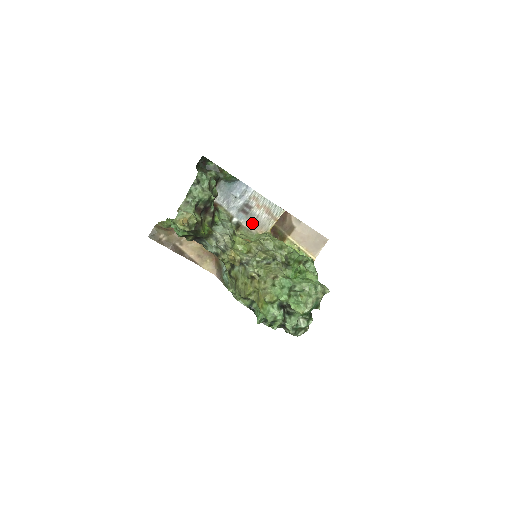
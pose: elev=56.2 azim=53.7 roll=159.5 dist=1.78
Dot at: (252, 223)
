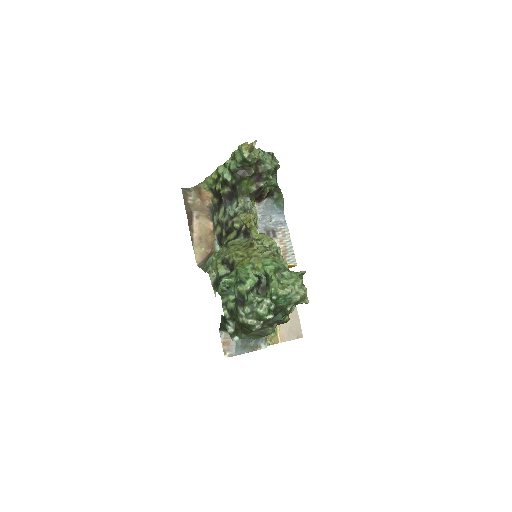
Dot at: occluded
